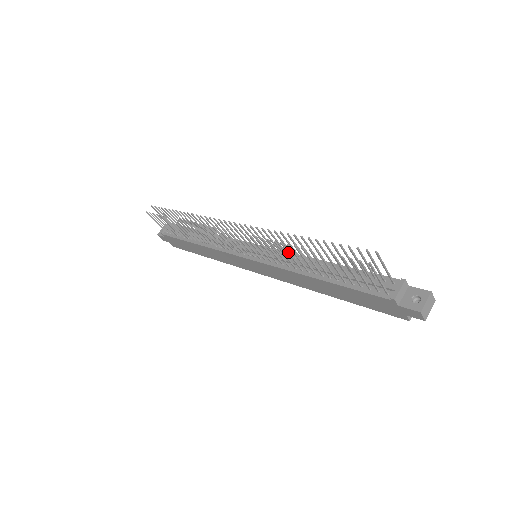
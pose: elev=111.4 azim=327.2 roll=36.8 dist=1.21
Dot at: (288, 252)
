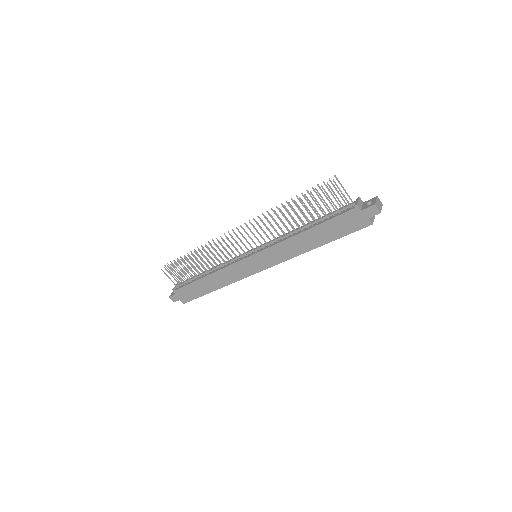
Dot at: (280, 218)
